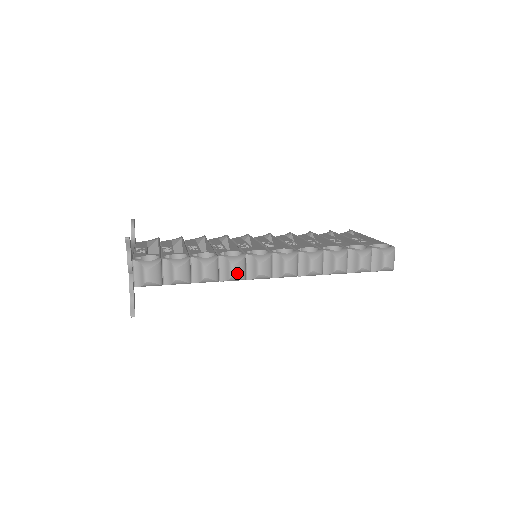
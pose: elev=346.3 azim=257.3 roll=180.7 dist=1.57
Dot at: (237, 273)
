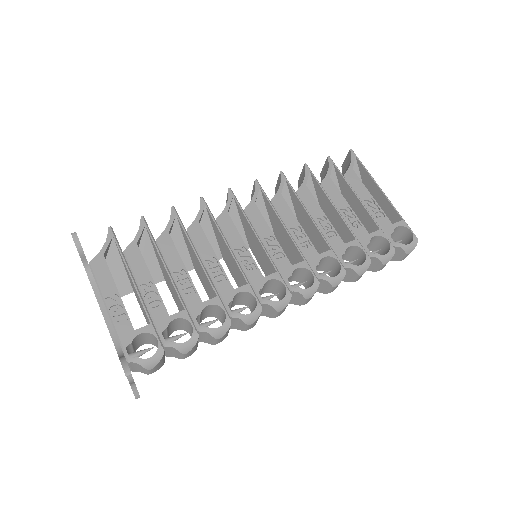
Dot at: (252, 326)
